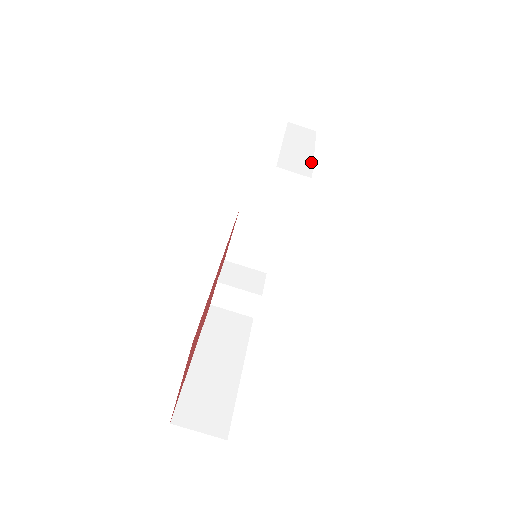
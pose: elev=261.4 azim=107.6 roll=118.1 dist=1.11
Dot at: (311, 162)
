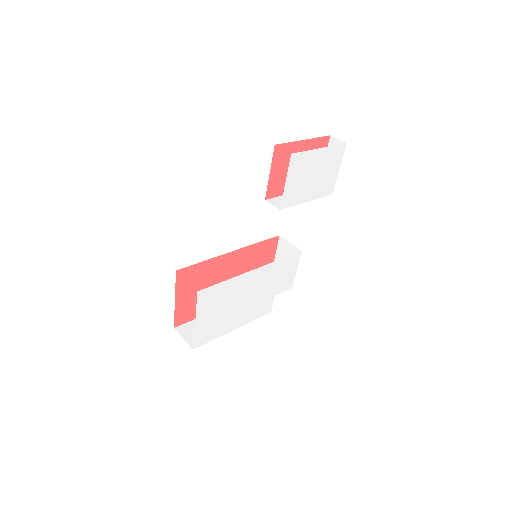
Dot at: (295, 204)
